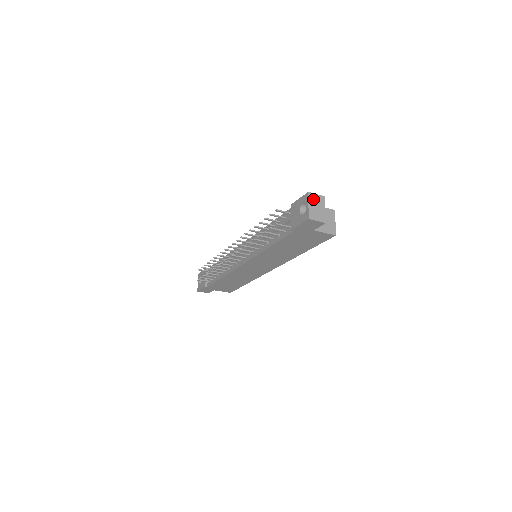
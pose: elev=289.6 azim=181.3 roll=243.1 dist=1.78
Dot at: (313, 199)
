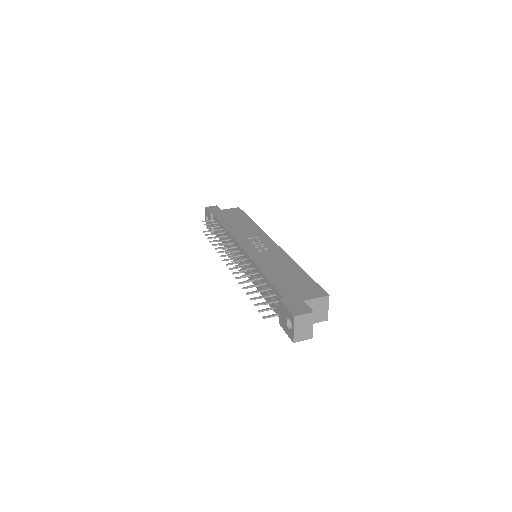
Dot at: (299, 321)
